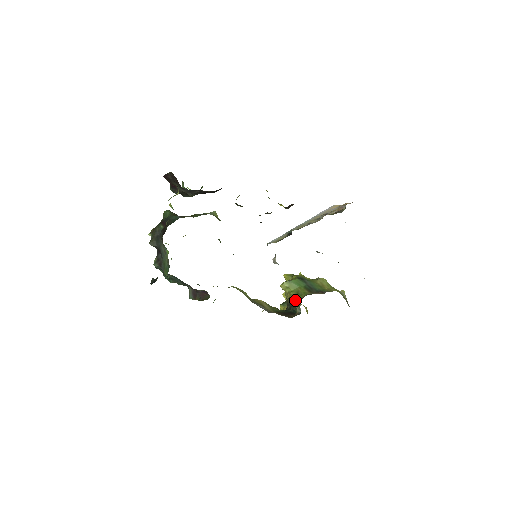
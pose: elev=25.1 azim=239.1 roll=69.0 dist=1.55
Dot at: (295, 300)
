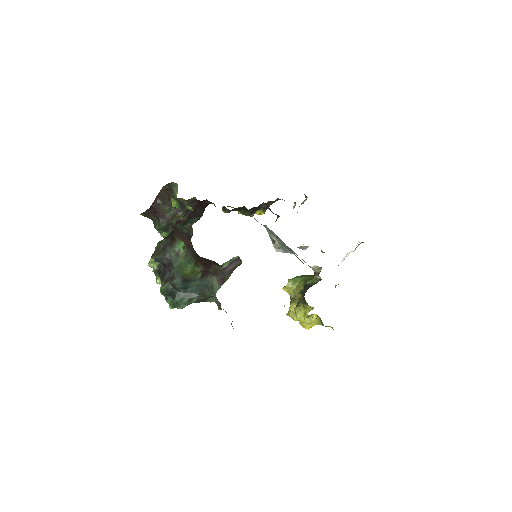
Dot at: (308, 280)
